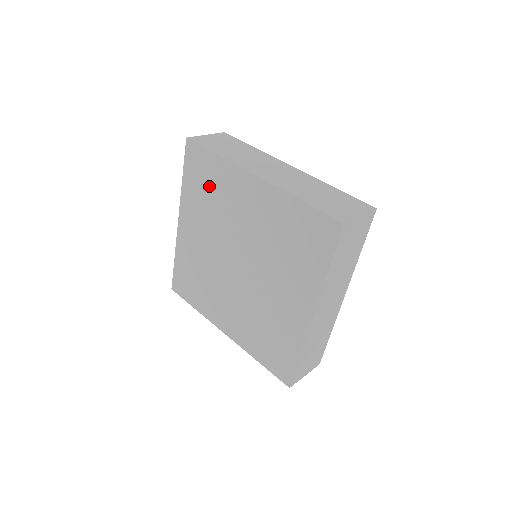
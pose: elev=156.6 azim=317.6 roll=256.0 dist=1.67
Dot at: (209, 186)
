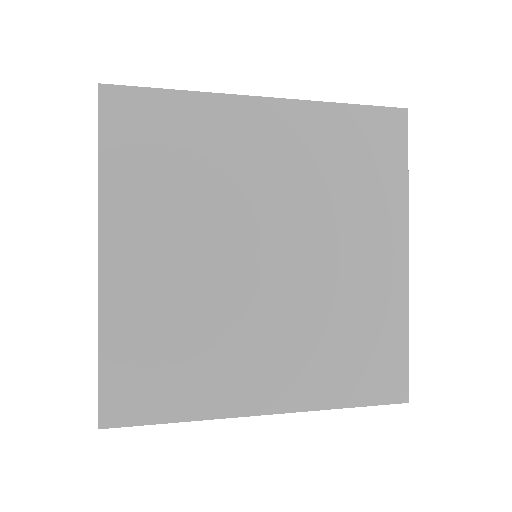
Dot at: (173, 150)
